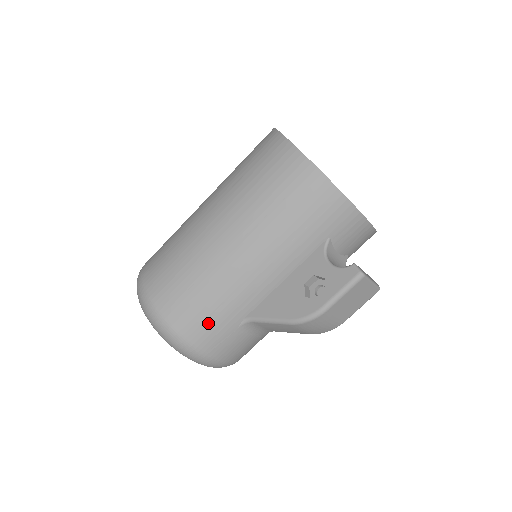
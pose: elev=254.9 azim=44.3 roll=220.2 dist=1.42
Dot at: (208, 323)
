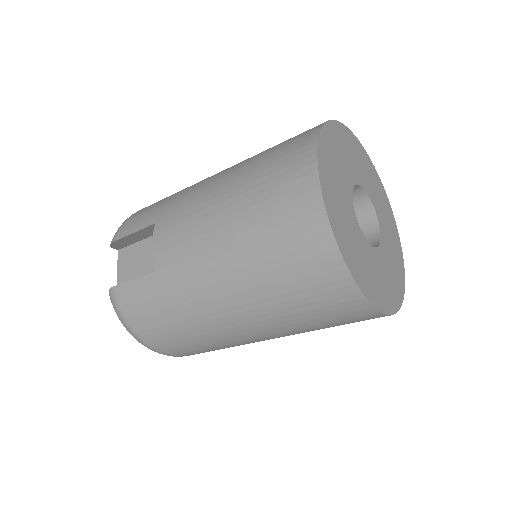
Dot at: occluded
